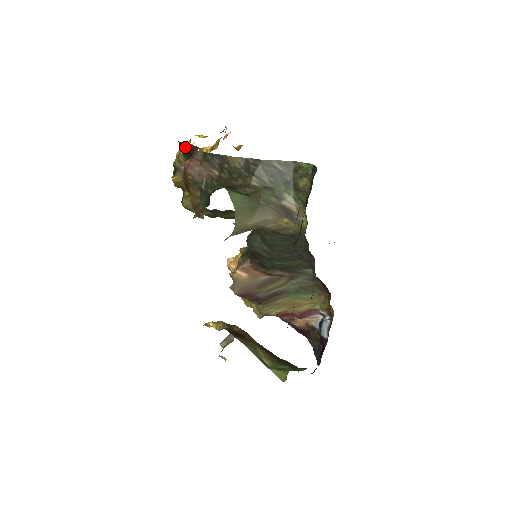
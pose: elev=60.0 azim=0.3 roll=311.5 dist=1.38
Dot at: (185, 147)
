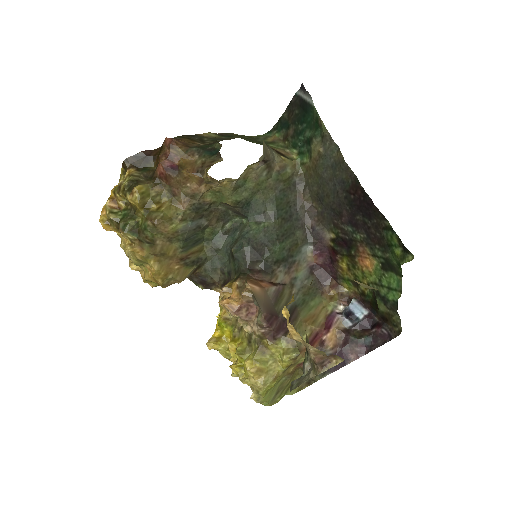
Dot at: (140, 157)
